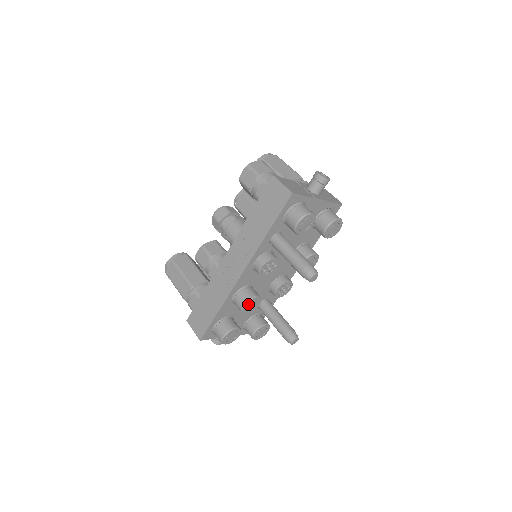
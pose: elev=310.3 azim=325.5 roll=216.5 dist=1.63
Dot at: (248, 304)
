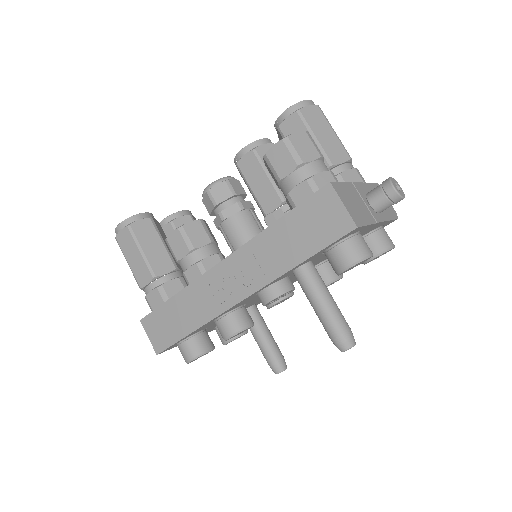
Dot at: (236, 334)
